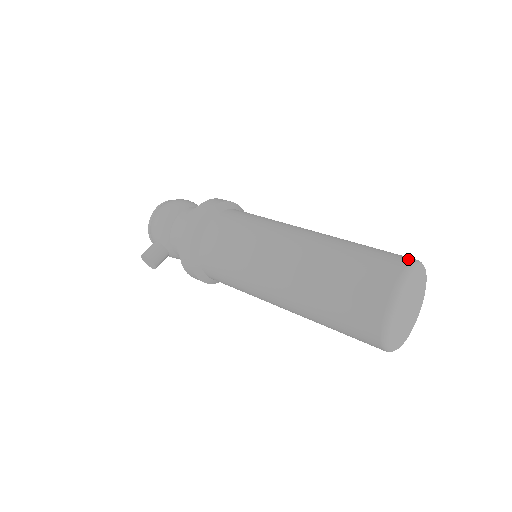
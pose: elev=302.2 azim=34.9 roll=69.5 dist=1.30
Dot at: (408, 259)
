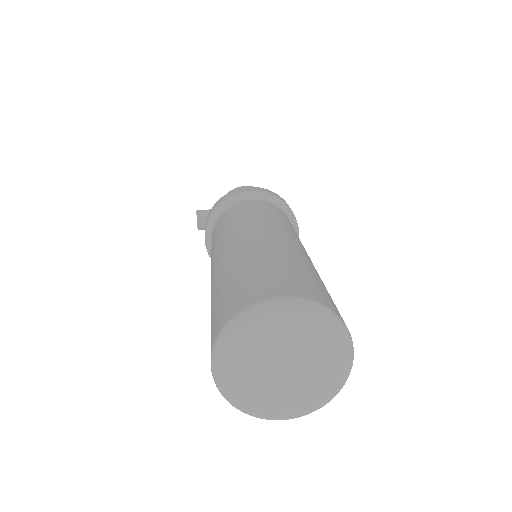
Dot at: (324, 302)
